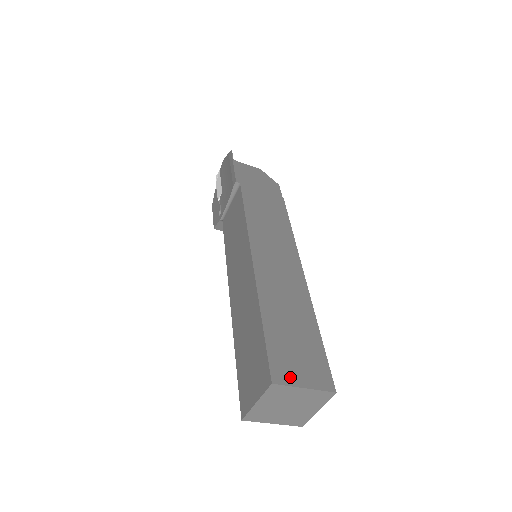
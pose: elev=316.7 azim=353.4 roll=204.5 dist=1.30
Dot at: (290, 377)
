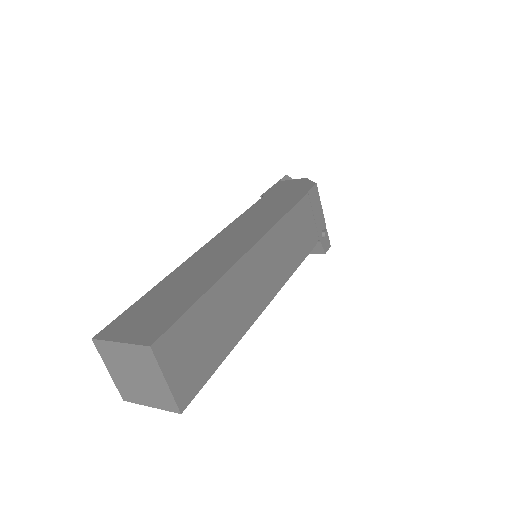
Dot at: (116, 333)
